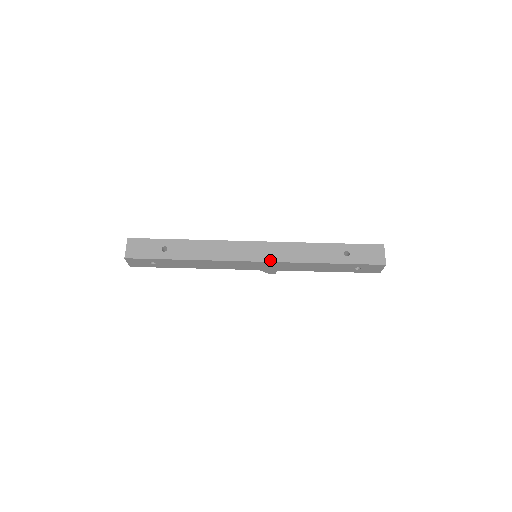
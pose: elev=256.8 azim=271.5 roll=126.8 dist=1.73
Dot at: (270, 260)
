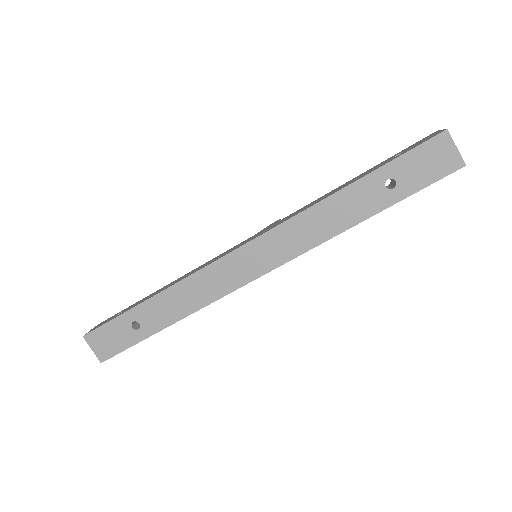
Dot at: (280, 263)
